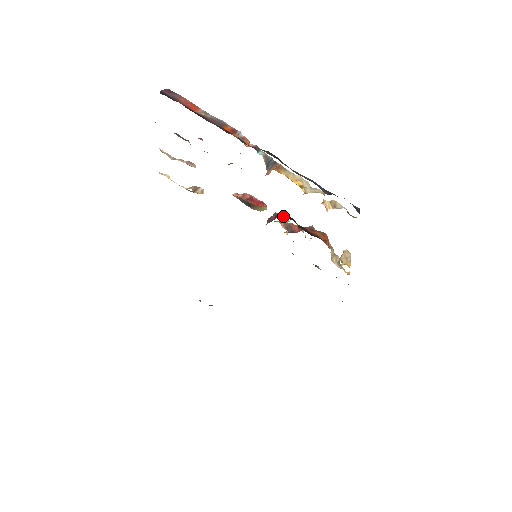
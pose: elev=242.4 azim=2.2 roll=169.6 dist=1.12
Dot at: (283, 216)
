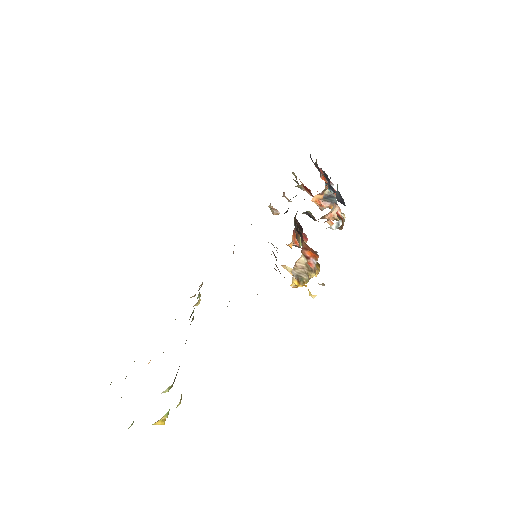
Dot at: occluded
